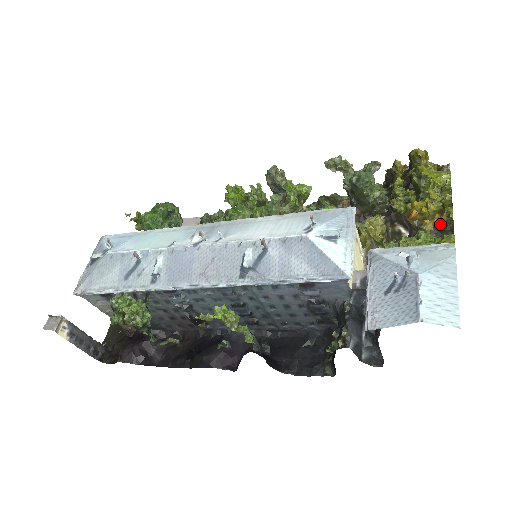
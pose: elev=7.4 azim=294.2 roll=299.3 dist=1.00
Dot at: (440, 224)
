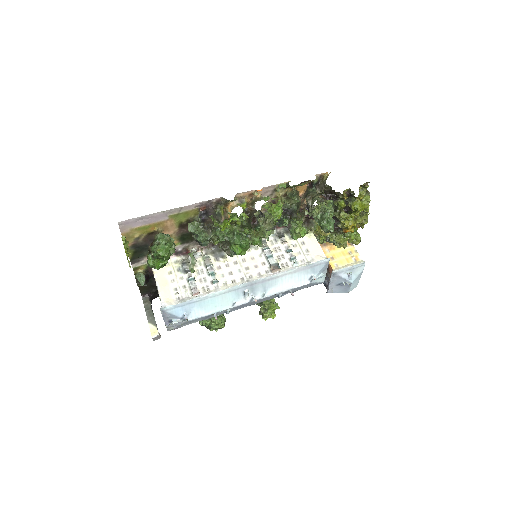
Dot at: occluded
